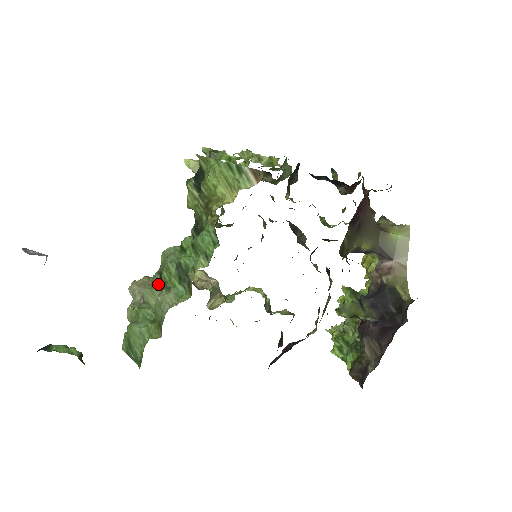
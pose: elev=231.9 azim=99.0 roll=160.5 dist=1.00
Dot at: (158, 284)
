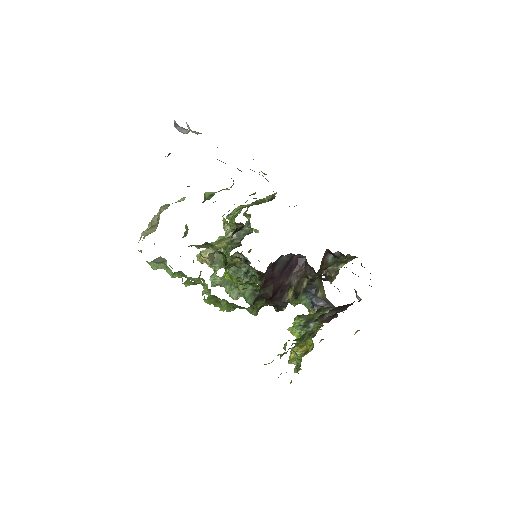
Dot at: occluded
